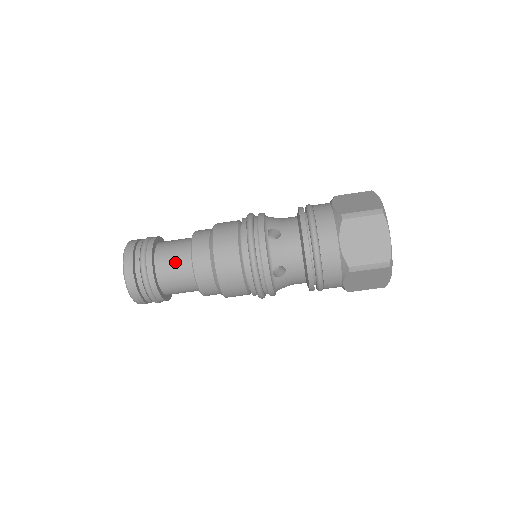
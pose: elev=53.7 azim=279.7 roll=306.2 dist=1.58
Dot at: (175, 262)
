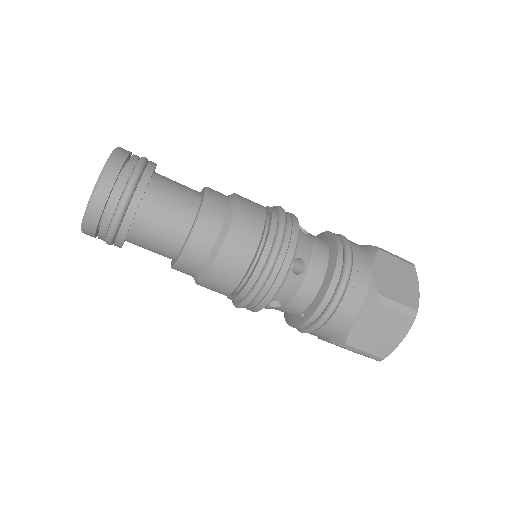
Dot at: (178, 191)
